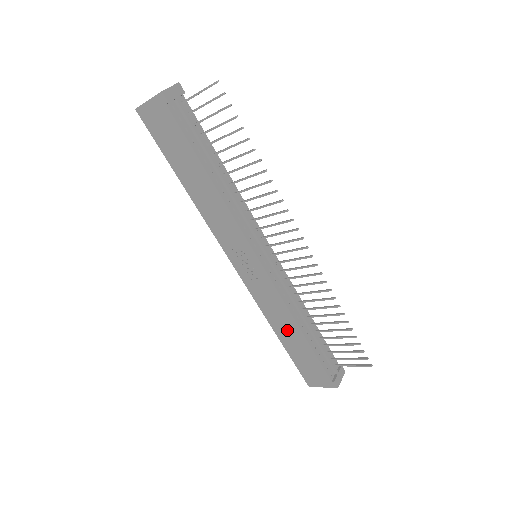
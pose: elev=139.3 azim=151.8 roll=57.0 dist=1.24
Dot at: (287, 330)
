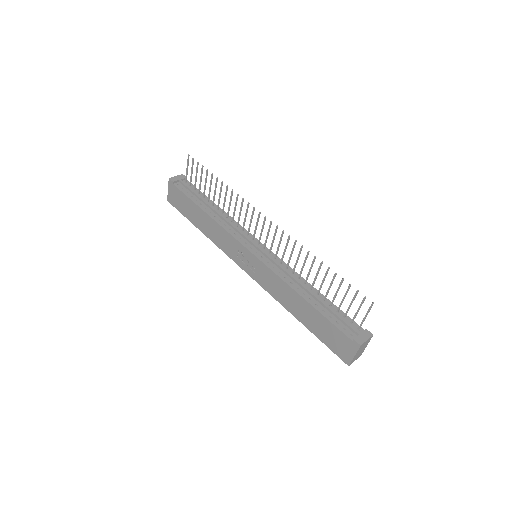
Dot at: (297, 306)
